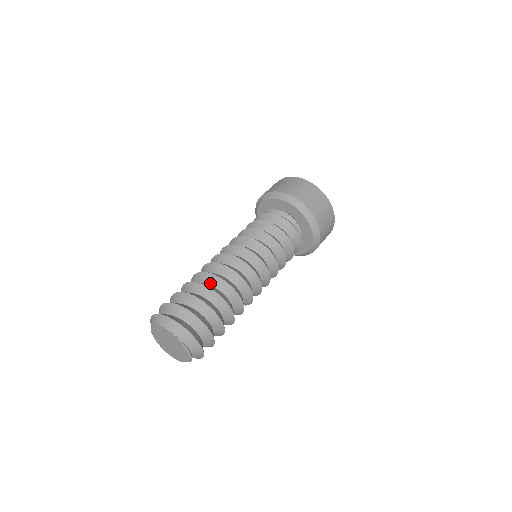
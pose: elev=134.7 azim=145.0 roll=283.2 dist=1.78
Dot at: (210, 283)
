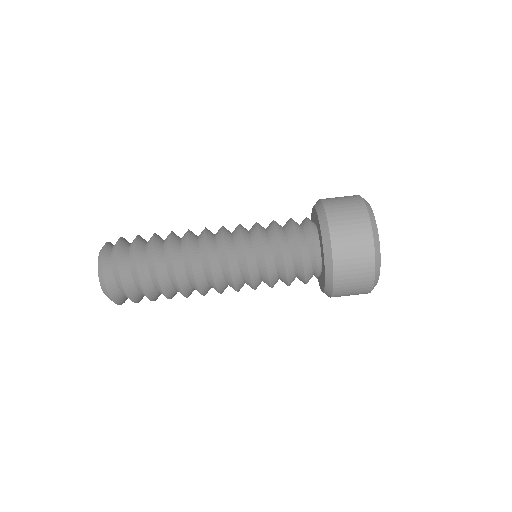
Dot at: (172, 283)
